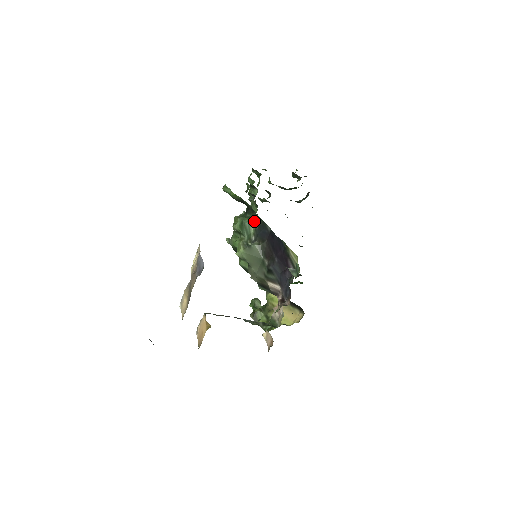
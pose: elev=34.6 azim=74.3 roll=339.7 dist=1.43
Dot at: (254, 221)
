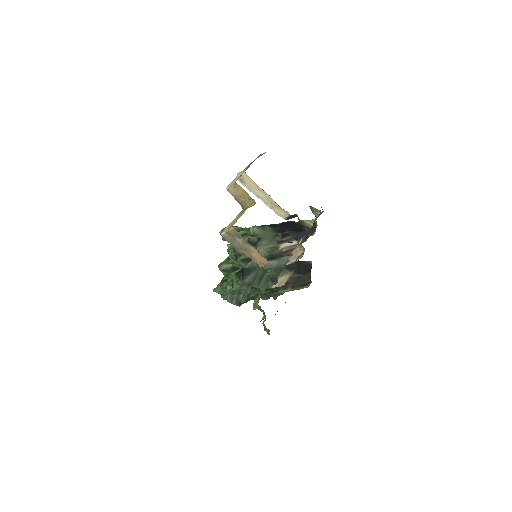
Dot at: occluded
